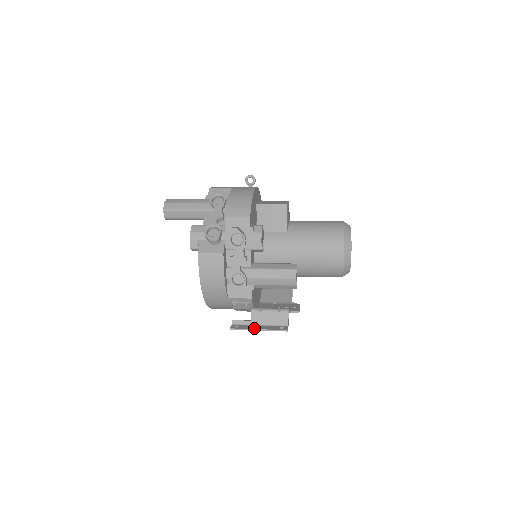
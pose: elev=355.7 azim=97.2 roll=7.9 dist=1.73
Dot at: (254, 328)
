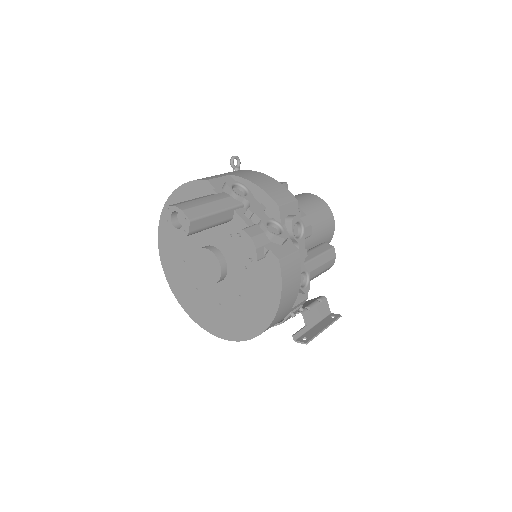
Dot at: (320, 330)
